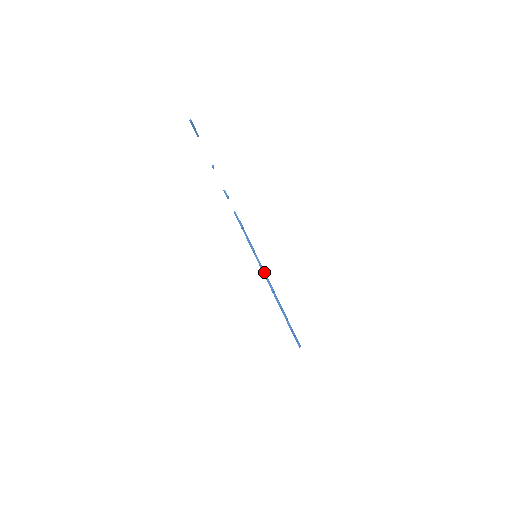
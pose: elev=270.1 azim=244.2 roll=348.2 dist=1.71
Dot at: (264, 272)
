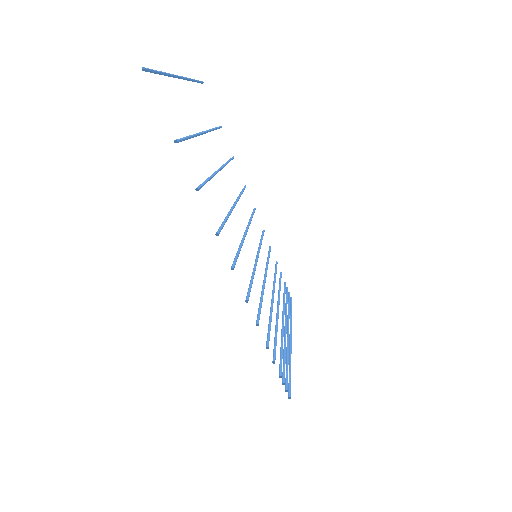
Dot at: (247, 295)
